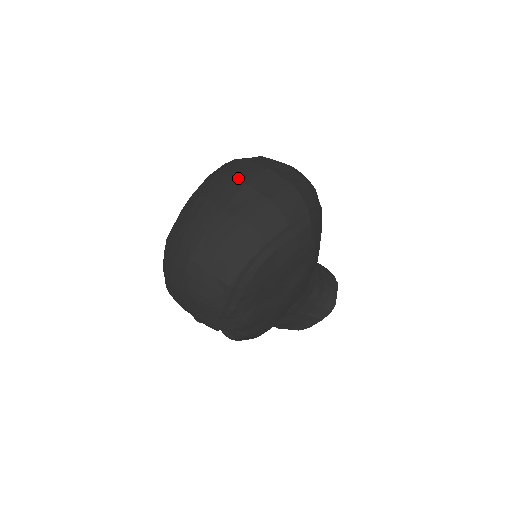
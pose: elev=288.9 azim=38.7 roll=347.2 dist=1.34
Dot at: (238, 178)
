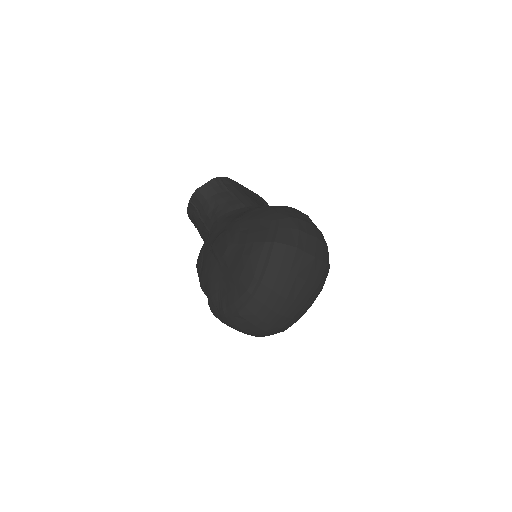
Dot at: (300, 276)
